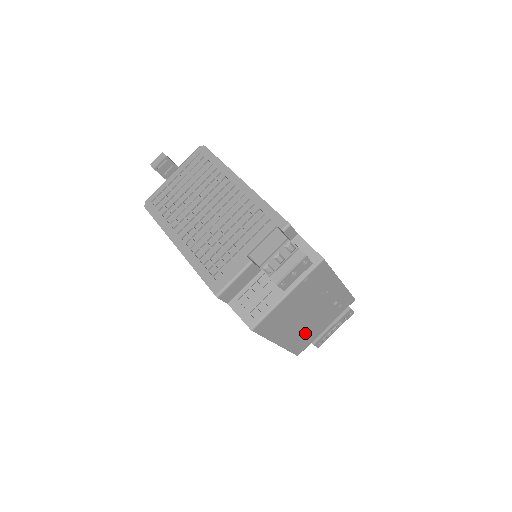
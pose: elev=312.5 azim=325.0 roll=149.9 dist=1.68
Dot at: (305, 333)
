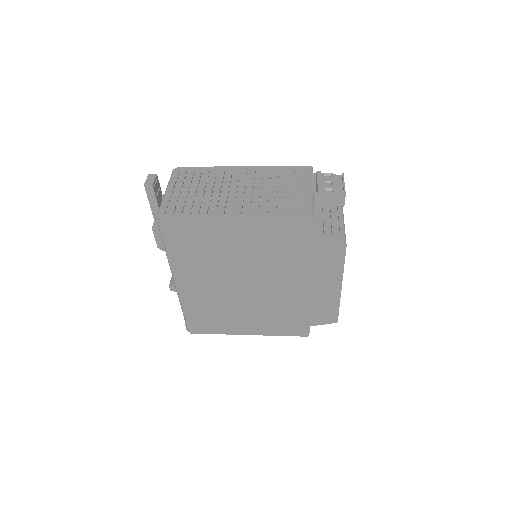
Dot at: occluded
